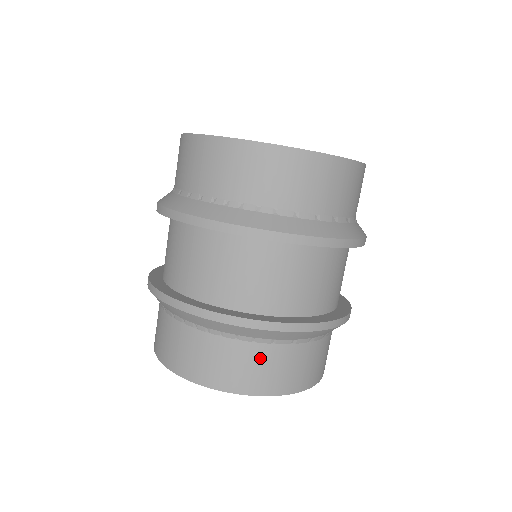
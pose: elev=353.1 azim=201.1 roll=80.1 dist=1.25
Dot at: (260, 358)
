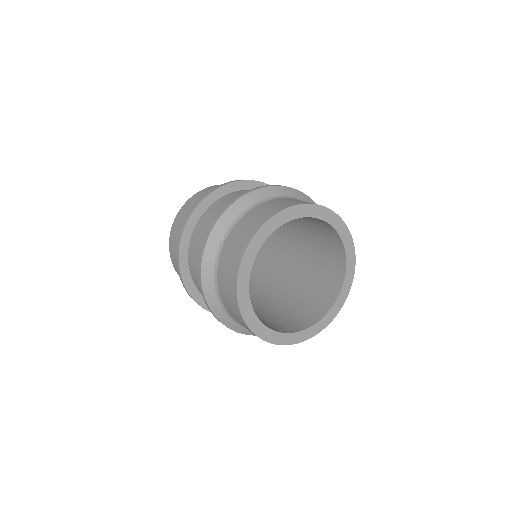
Dot at: occluded
